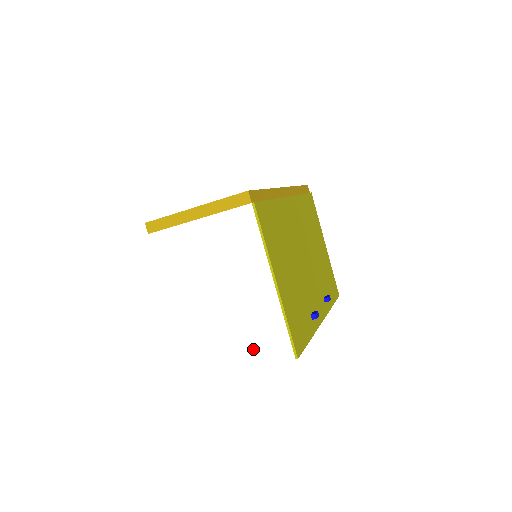
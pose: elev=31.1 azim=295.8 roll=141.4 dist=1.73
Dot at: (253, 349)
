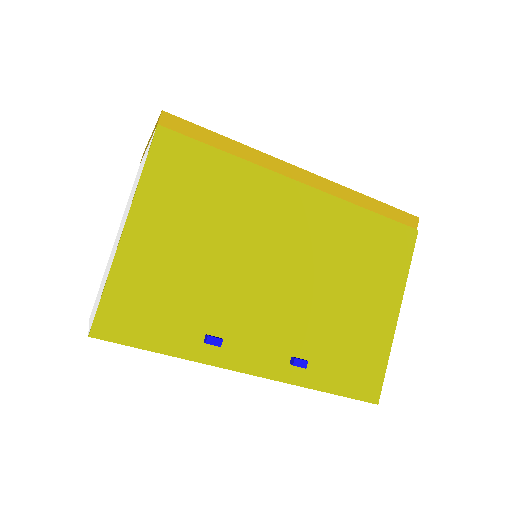
Dot at: occluded
